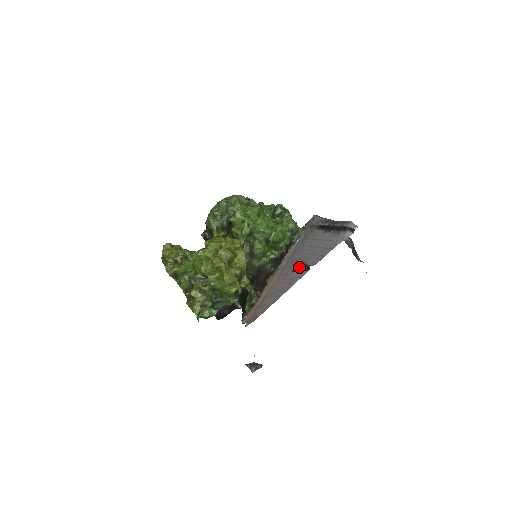
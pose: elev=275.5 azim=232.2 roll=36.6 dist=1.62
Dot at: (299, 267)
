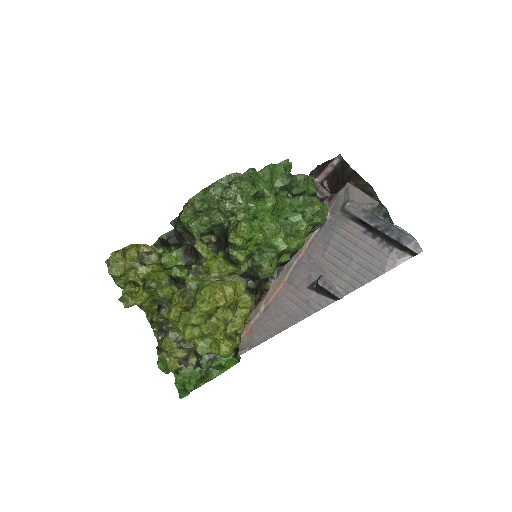
Dot at: (321, 290)
